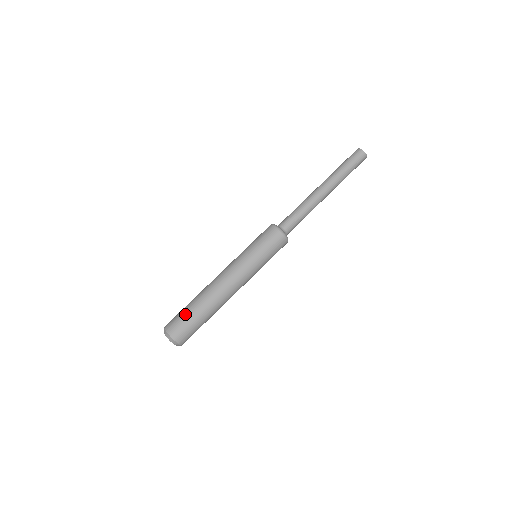
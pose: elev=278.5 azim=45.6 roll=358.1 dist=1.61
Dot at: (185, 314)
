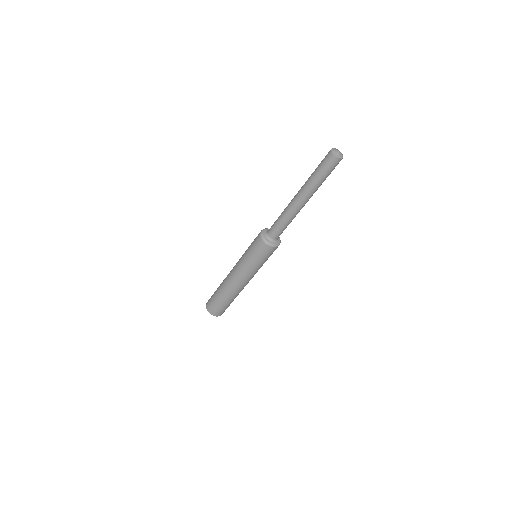
Dot at: (219, 305)
